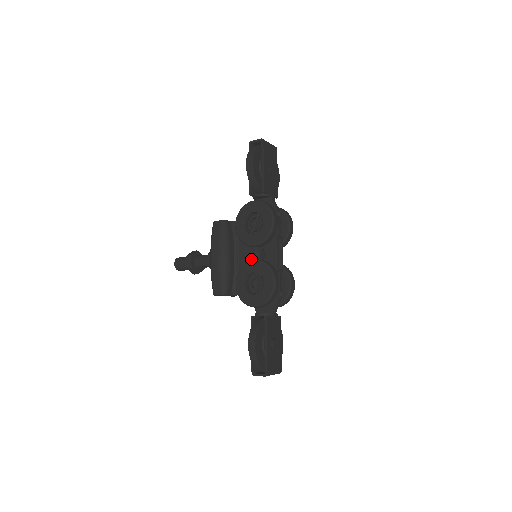
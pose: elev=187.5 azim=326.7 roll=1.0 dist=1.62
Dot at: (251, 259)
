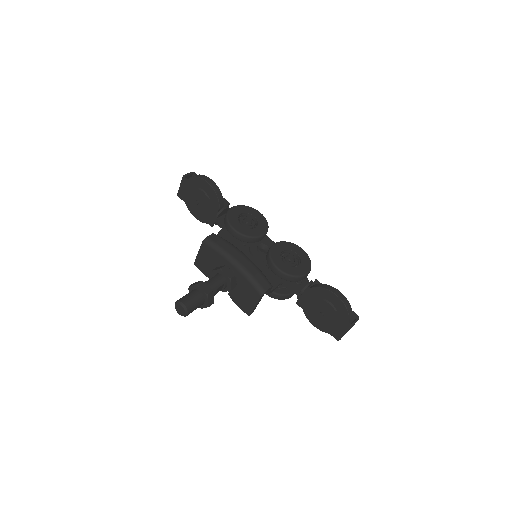
Dot at: (258, 256)
